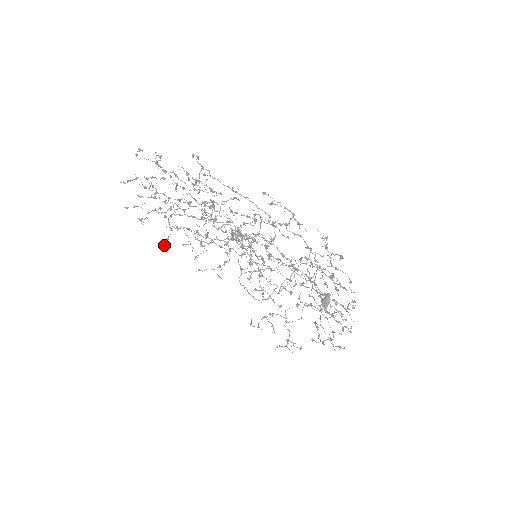
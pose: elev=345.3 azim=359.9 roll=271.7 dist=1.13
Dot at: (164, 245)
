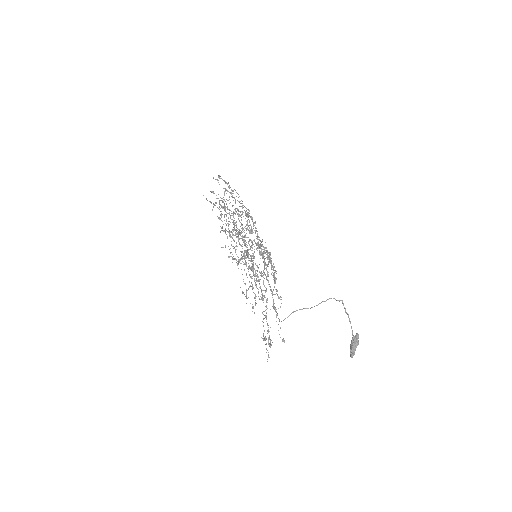
Dot at: occluded
